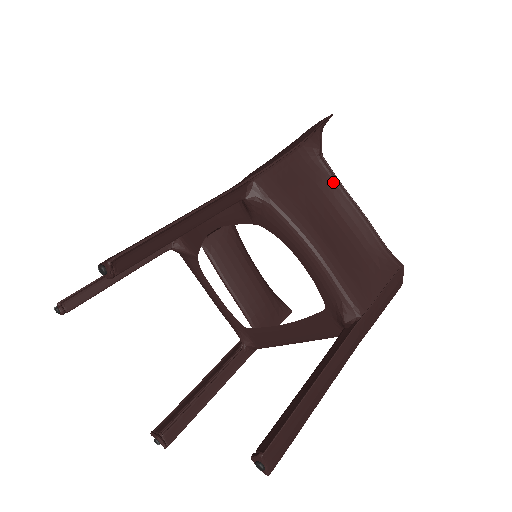
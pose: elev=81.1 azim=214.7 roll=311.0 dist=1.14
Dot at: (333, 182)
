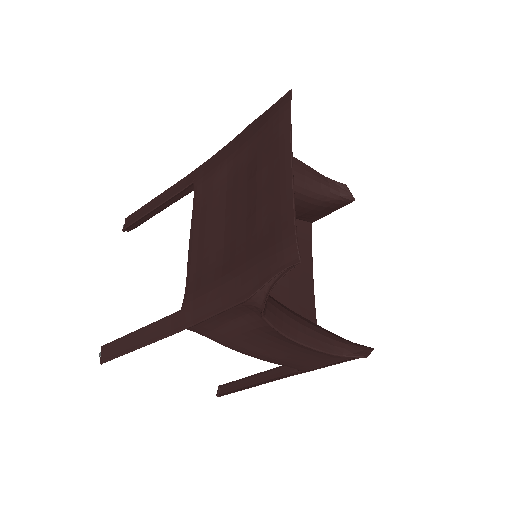
Dot at: (276, 330)
